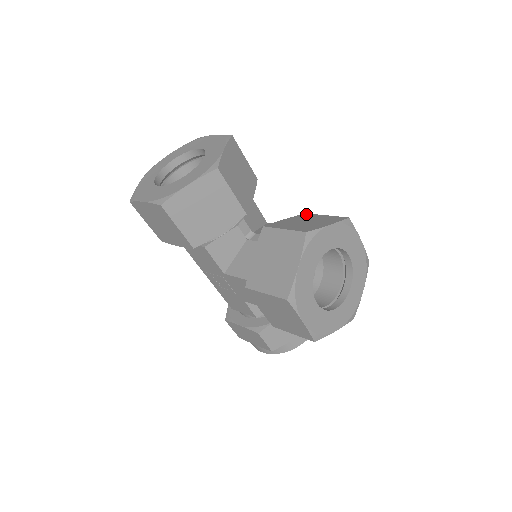
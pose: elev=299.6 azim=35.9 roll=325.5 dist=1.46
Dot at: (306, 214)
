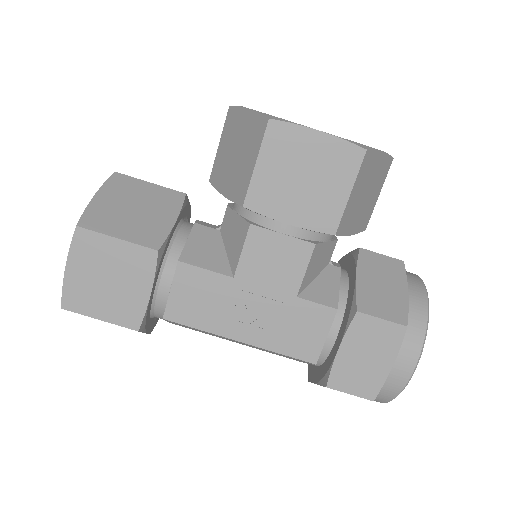
Dot at: occluded
